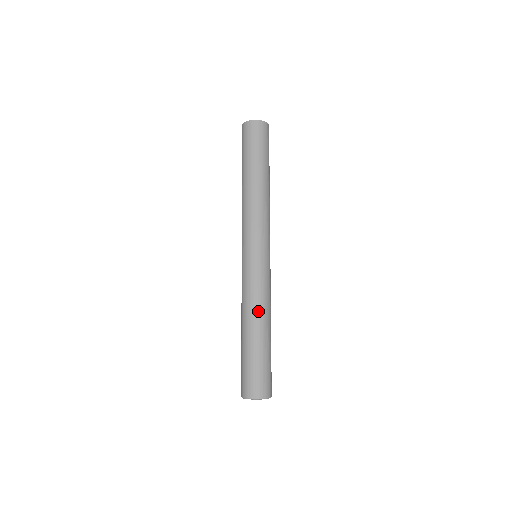
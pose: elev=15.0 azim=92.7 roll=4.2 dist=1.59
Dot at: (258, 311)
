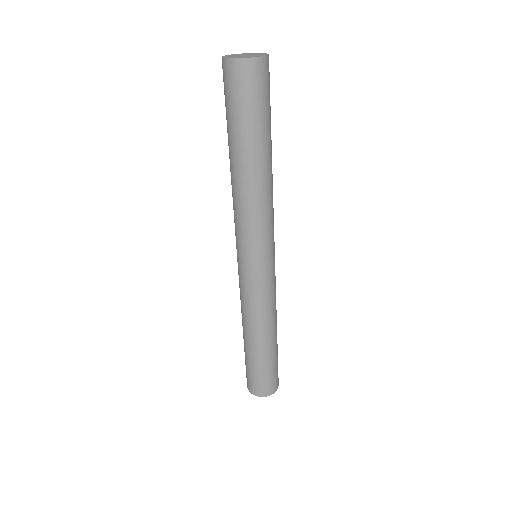
Dot at: (273, 321)
